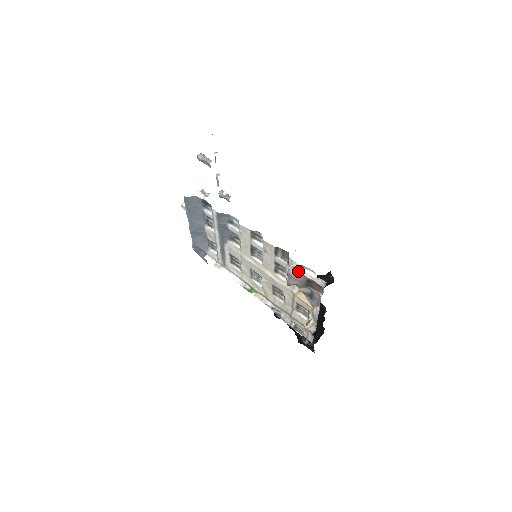
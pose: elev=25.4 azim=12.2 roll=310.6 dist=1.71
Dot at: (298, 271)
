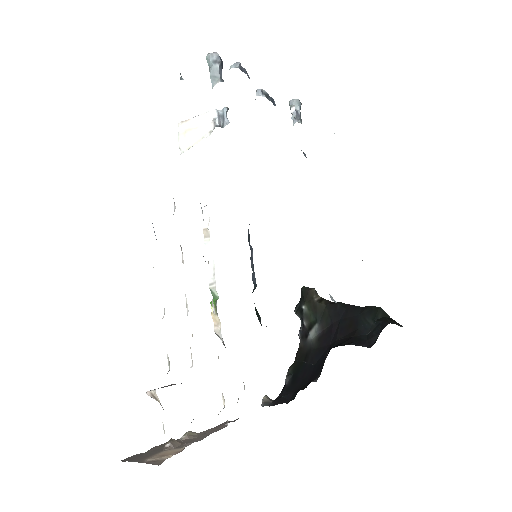
Dot at: occluded
